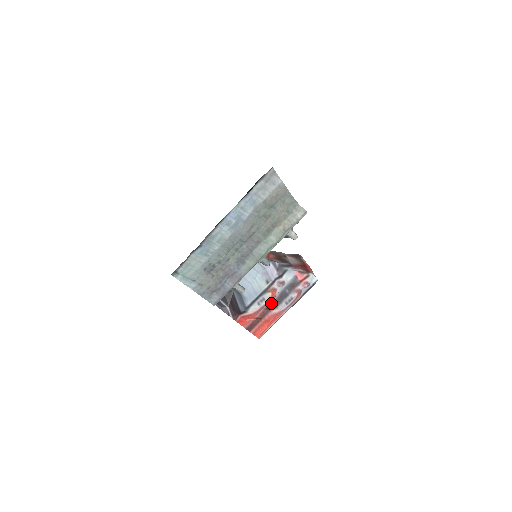
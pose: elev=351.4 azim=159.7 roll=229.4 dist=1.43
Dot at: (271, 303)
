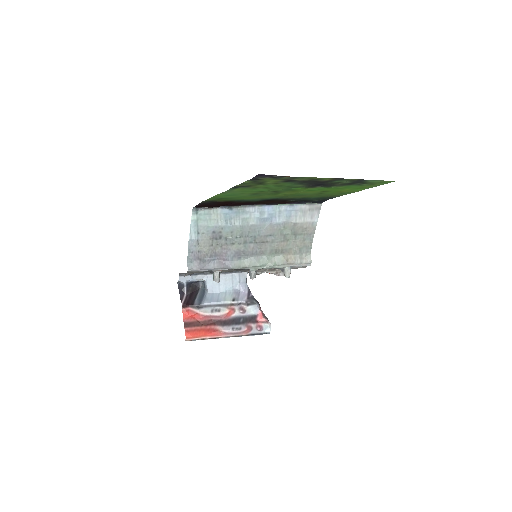
Dot at: (221, 319)
